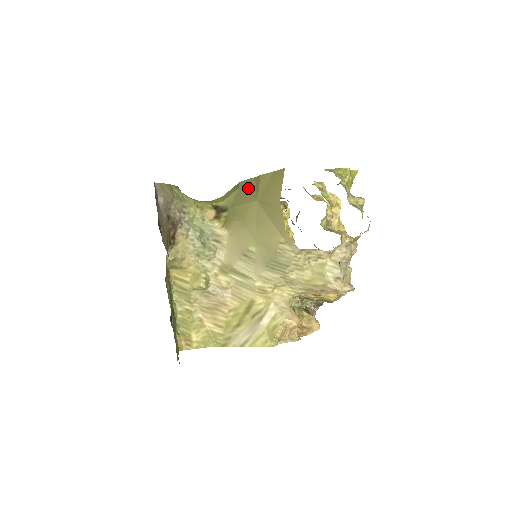
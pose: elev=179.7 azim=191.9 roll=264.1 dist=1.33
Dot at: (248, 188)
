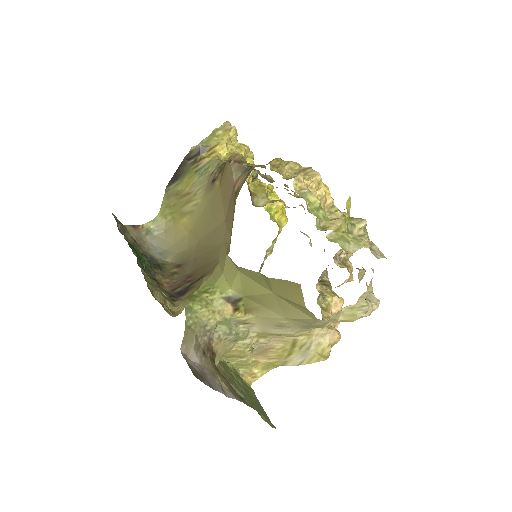
Dot at: (254, 278)
